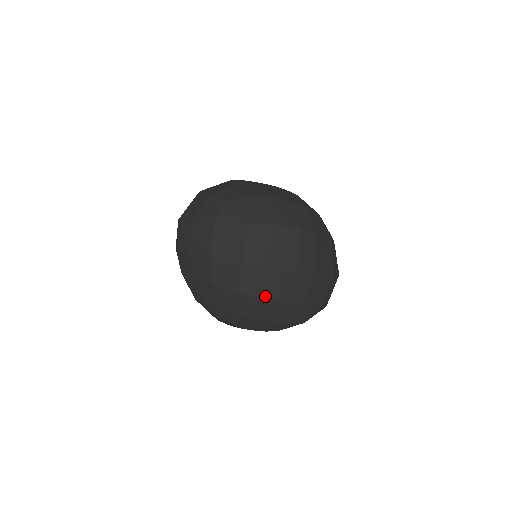
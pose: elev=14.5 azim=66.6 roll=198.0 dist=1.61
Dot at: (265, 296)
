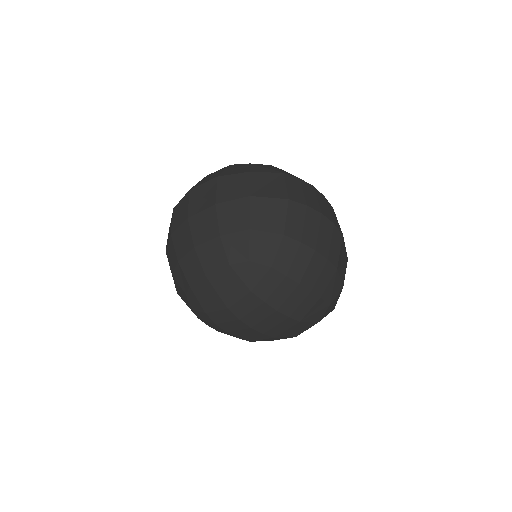
Dot at: (308, 243)
